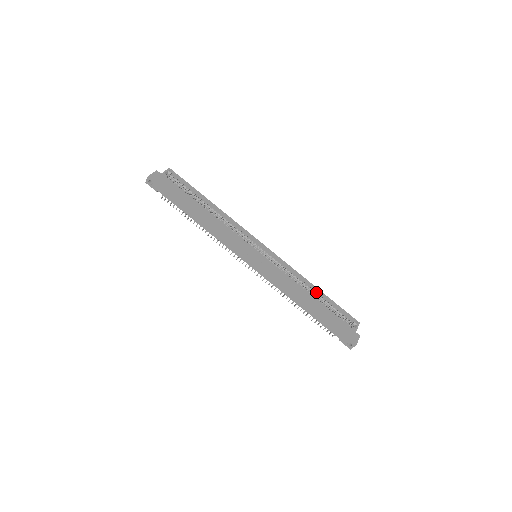
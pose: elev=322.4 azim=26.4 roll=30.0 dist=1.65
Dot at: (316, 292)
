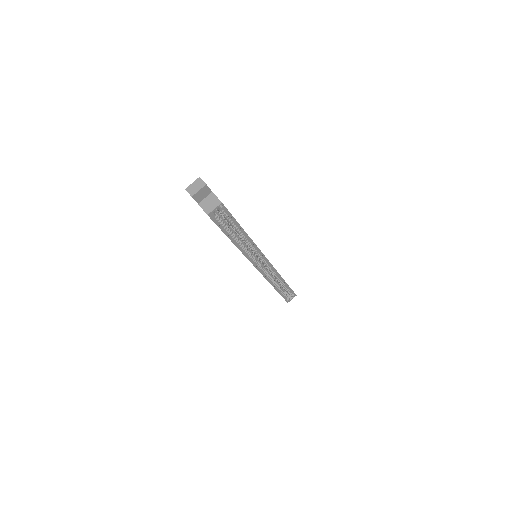
Dot at: (282, 282)
